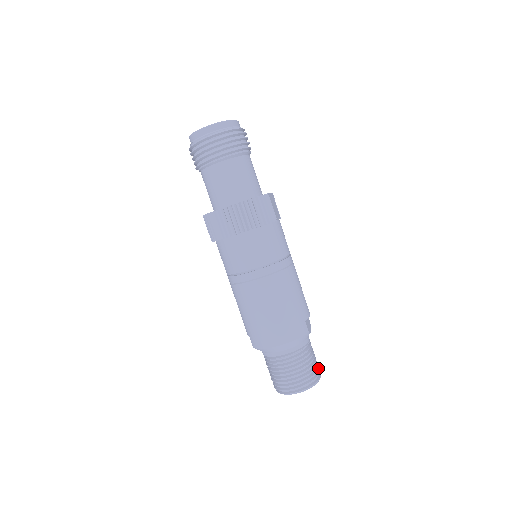
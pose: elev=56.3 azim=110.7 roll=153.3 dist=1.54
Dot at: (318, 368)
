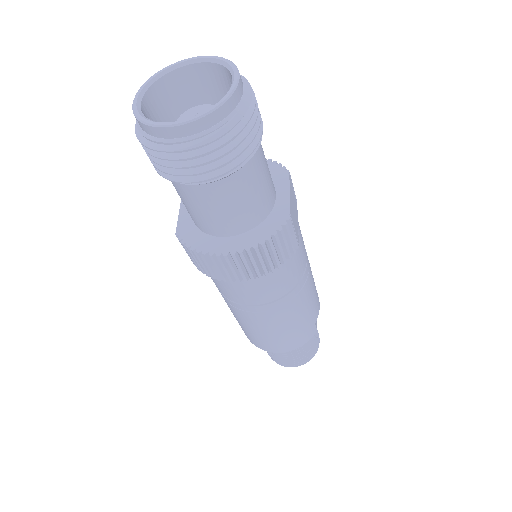
Dot at: (318, 337)
